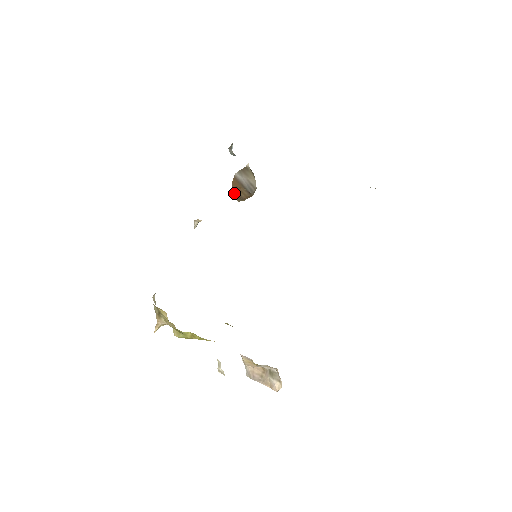
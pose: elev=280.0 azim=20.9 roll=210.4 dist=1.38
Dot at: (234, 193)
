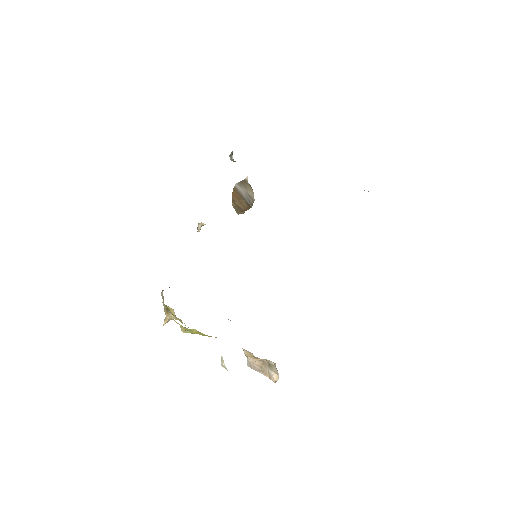
Dot at: (234, 204)
